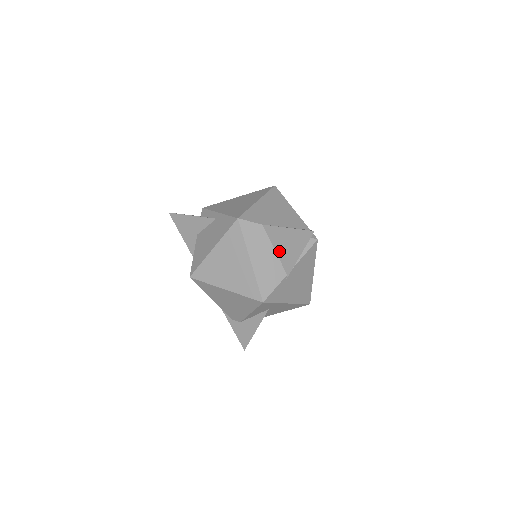
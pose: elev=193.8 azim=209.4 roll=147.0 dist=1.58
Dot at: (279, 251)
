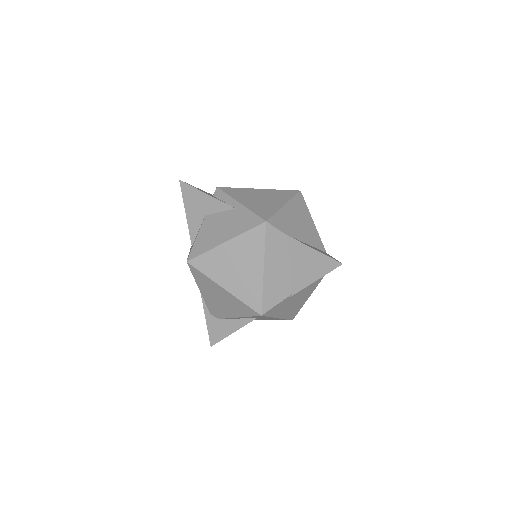
Dot at: (294, 268)
